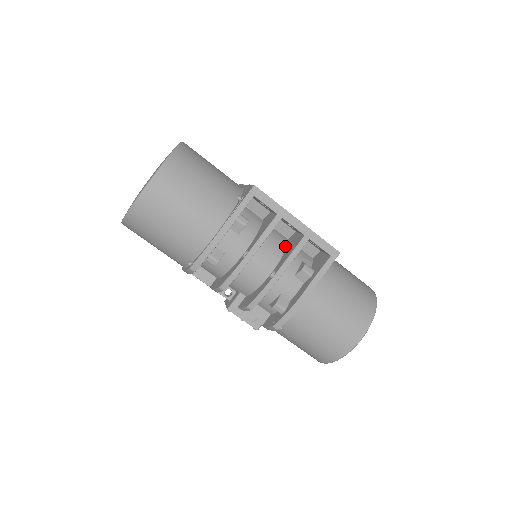
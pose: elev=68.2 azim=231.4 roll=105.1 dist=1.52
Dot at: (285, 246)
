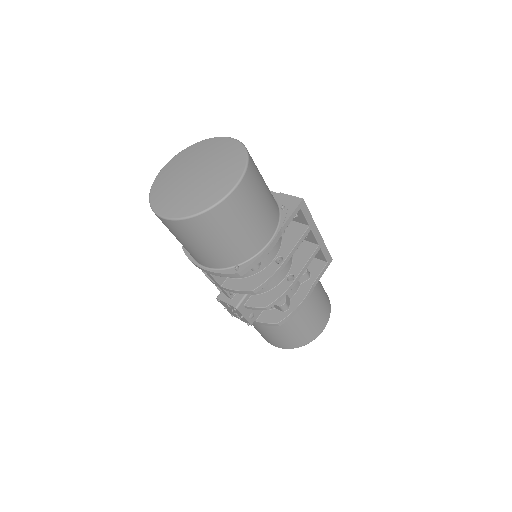
Dot at: occluded
